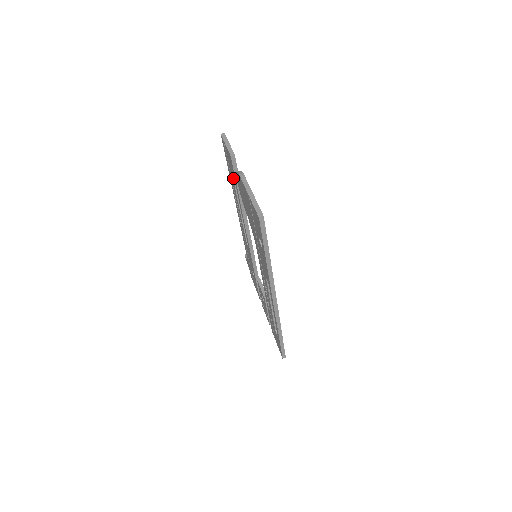
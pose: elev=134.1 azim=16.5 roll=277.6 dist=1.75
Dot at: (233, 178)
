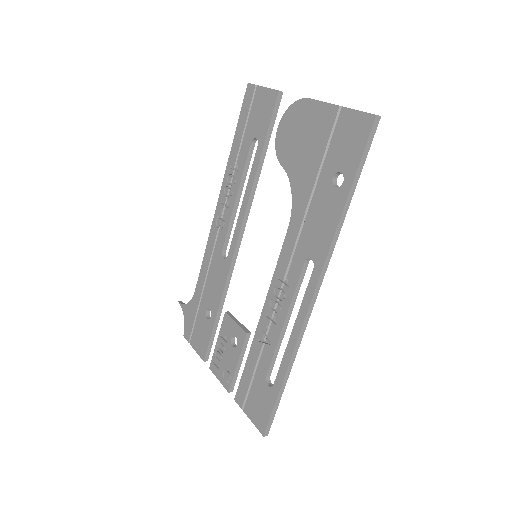
Dot at: (254, 137)
